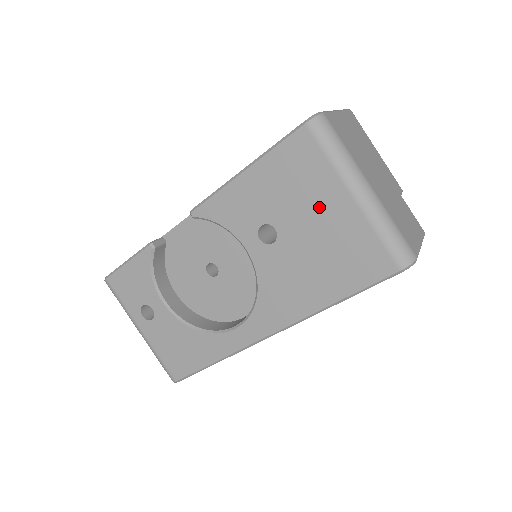
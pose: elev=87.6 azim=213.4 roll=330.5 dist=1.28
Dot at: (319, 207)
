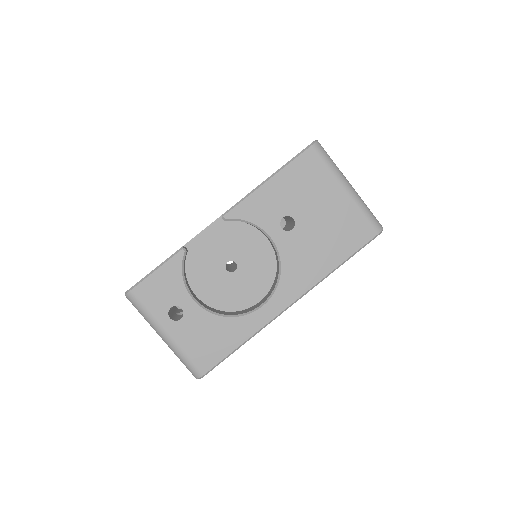
Dot at: (324, 199)
